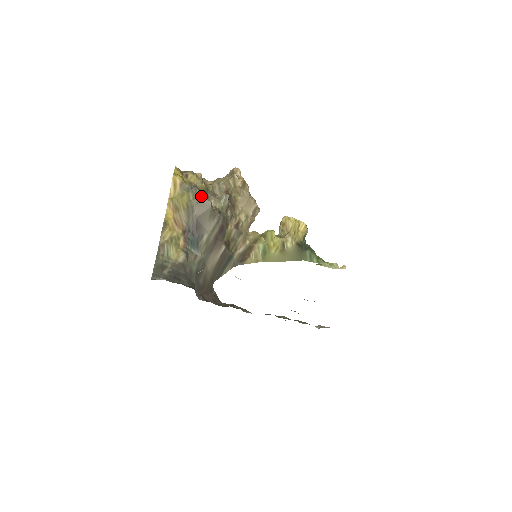
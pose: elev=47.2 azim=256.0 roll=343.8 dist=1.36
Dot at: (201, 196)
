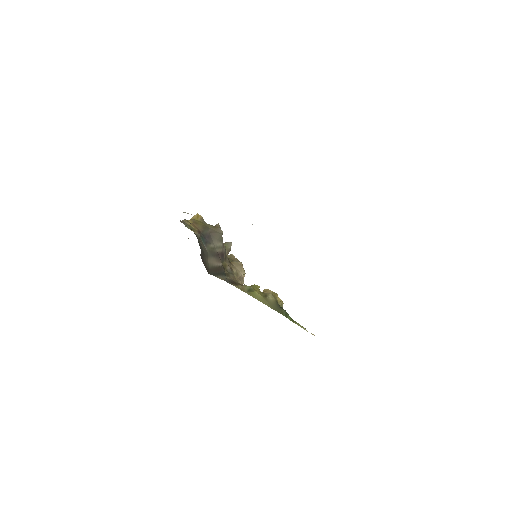
Dot at: (217, 226)
